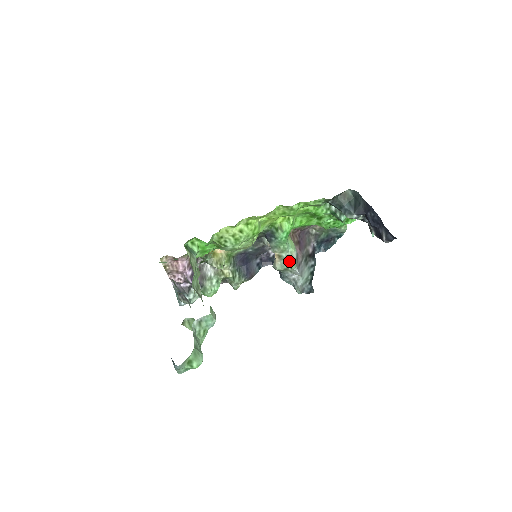
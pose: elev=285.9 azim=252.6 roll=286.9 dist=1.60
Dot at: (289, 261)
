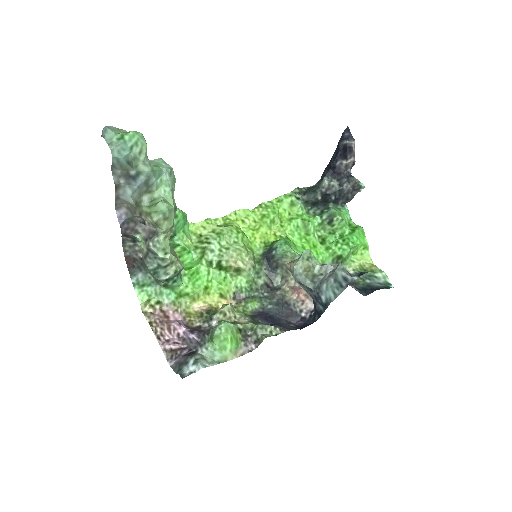
Dot at: occluded
